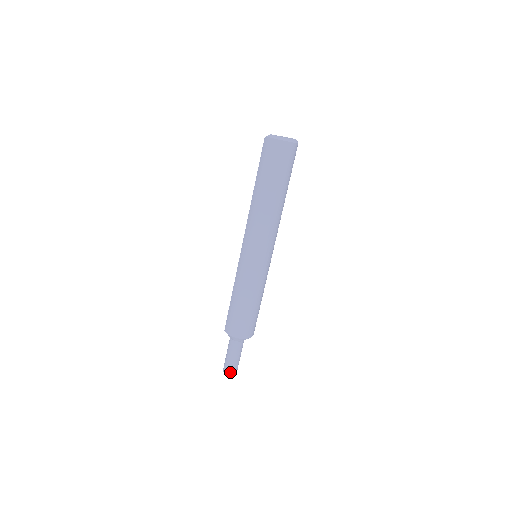
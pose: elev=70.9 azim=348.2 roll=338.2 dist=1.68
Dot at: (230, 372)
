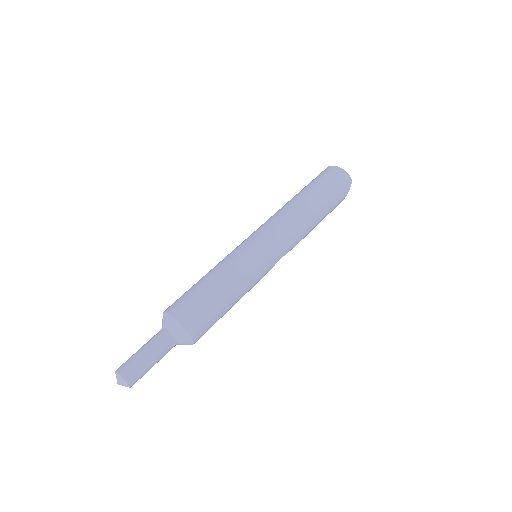
Dot at: (120, 367)
